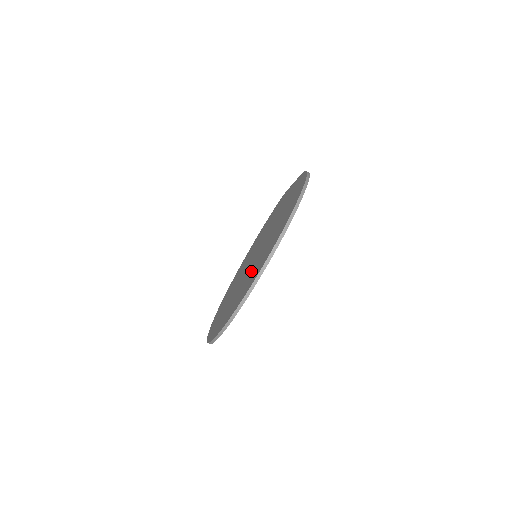
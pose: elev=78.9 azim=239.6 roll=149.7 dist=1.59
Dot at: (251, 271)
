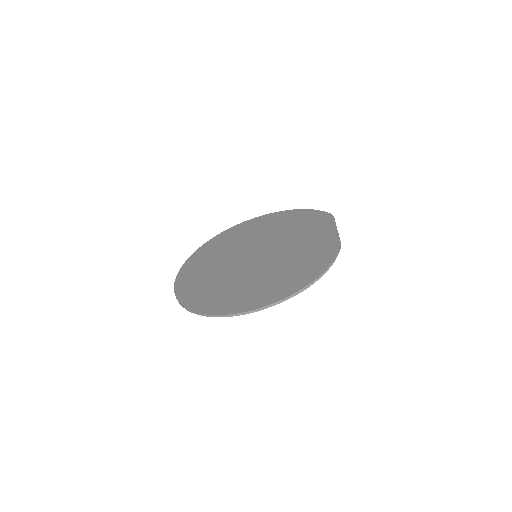
Dot at: (231, 282)
